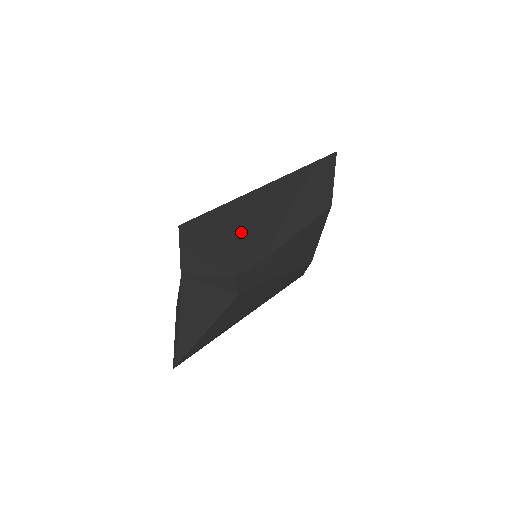
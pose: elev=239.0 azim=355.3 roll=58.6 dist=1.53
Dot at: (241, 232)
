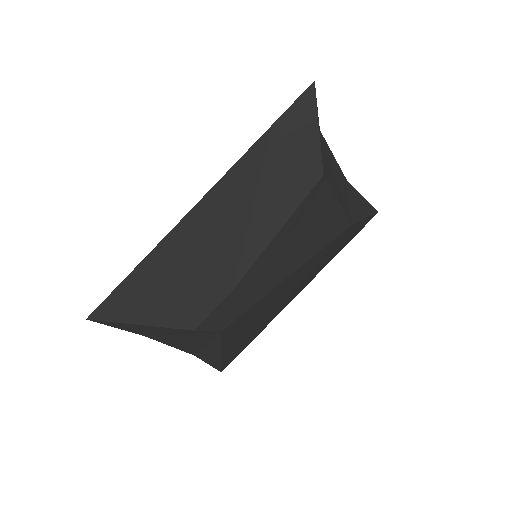
Dot at: (178, 282)
